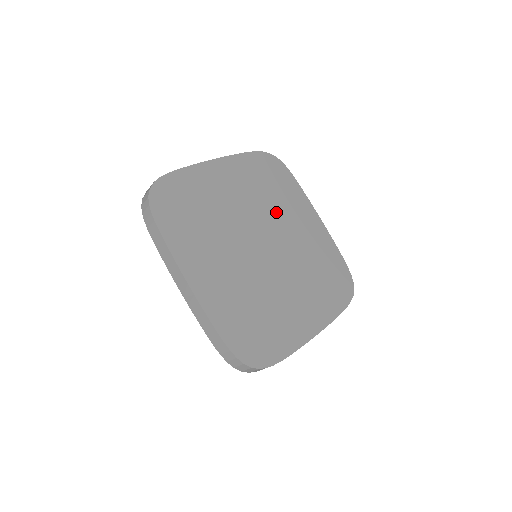
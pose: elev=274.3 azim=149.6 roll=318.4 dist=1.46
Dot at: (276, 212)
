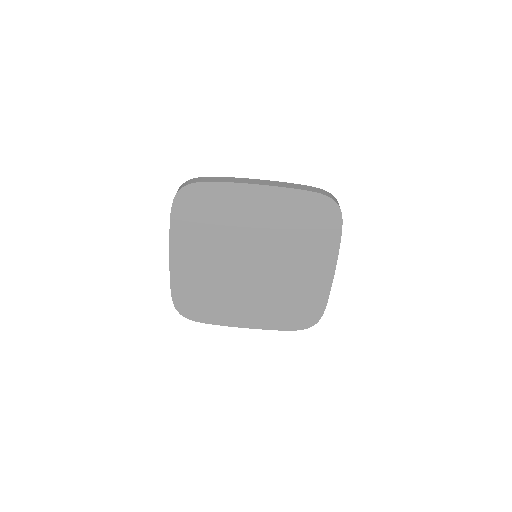
Dot at: (233, 231)
